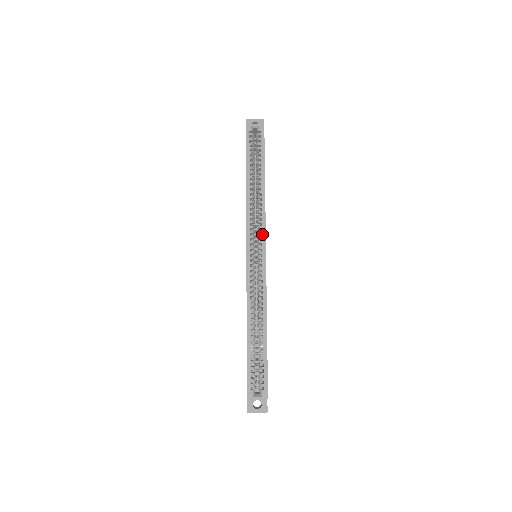
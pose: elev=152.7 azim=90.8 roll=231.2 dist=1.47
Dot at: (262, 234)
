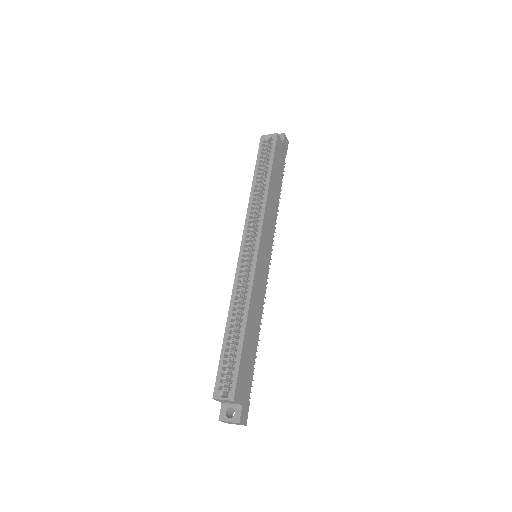
Dot at: (258, 230)
